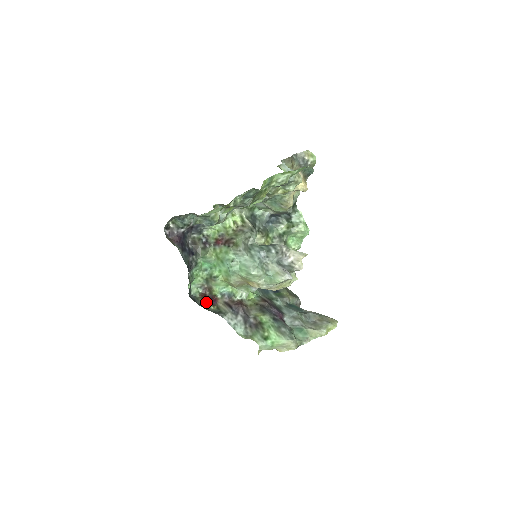
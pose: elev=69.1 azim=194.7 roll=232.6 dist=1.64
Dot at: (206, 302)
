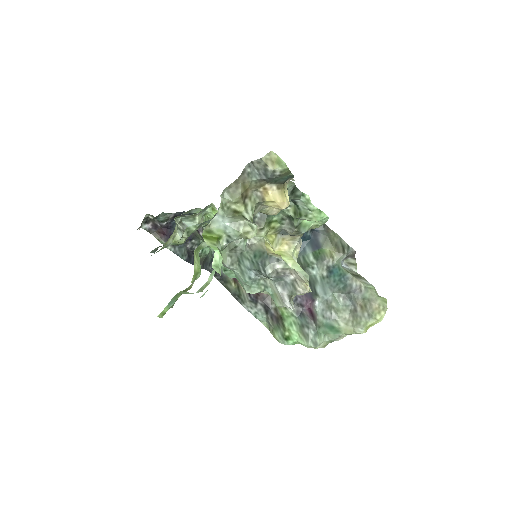
Dot at: occluded
